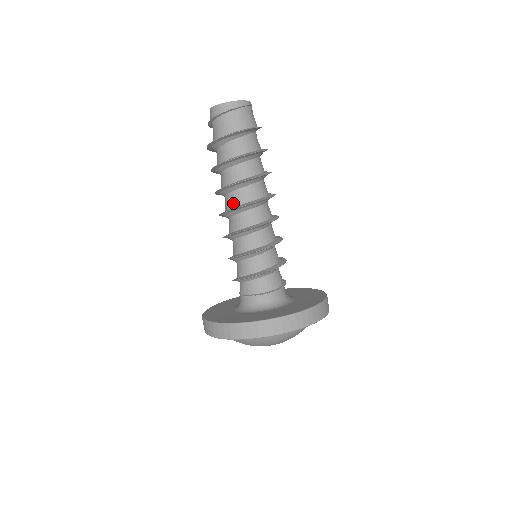
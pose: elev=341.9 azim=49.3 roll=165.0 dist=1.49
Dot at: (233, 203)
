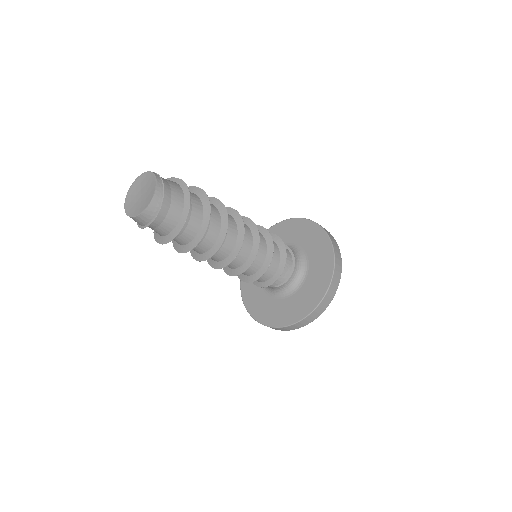
Dot at: (225, 253)
